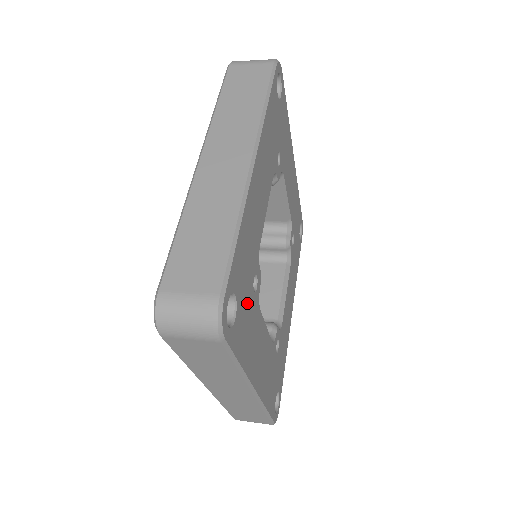
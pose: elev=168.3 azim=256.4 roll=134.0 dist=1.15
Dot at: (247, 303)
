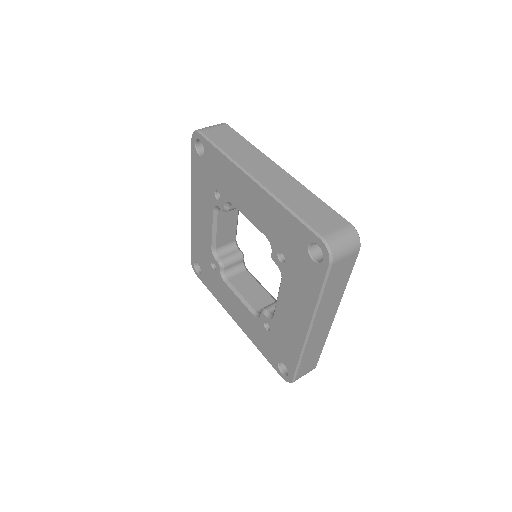
Dot at: occluded
